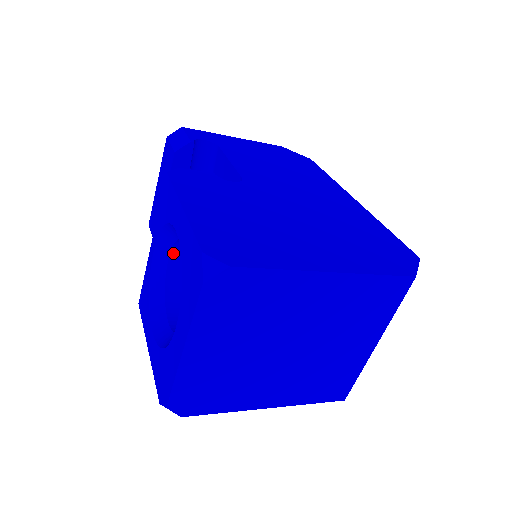
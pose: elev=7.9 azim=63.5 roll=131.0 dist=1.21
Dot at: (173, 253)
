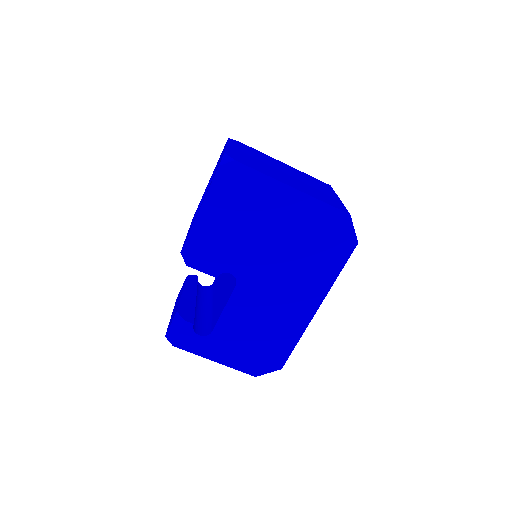
Dot at: occluded
